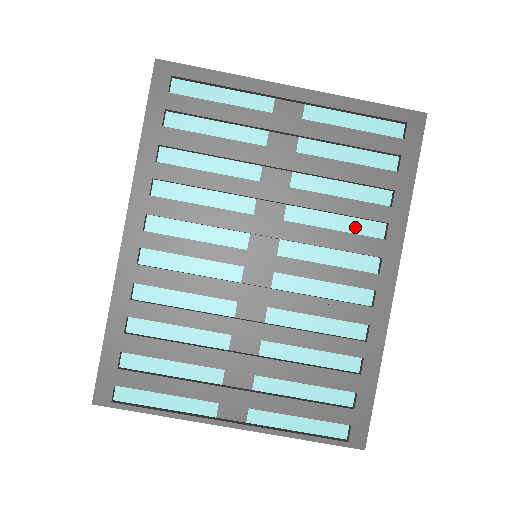
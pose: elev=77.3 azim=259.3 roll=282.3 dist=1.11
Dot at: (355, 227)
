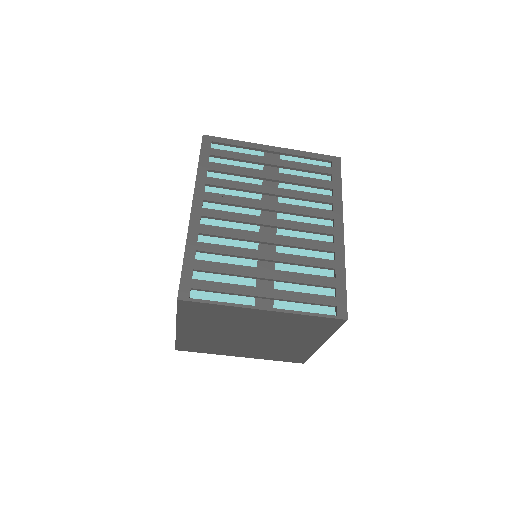
Dot at: (316, 207)
